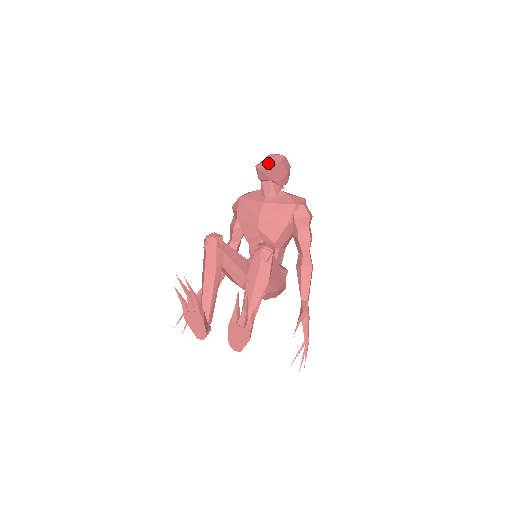
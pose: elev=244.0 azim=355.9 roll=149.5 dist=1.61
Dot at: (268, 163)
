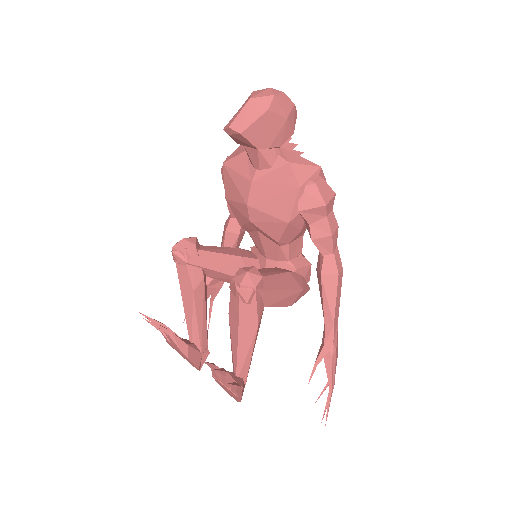
Dot at: (241, 124)
